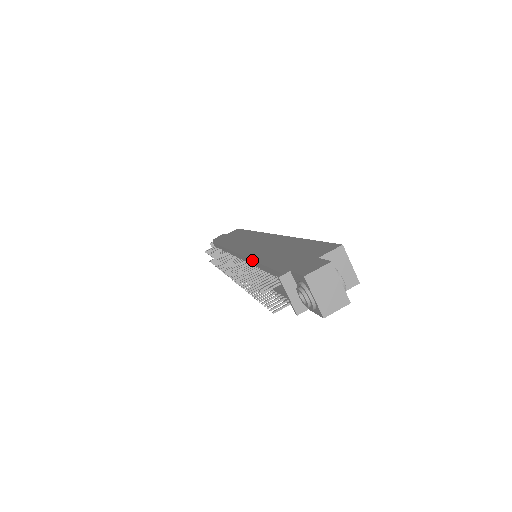
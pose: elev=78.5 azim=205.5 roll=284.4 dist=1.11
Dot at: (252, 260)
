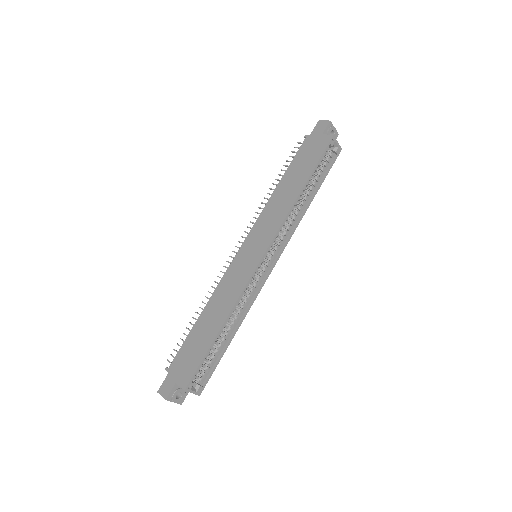
Dot at: (206, 305)
